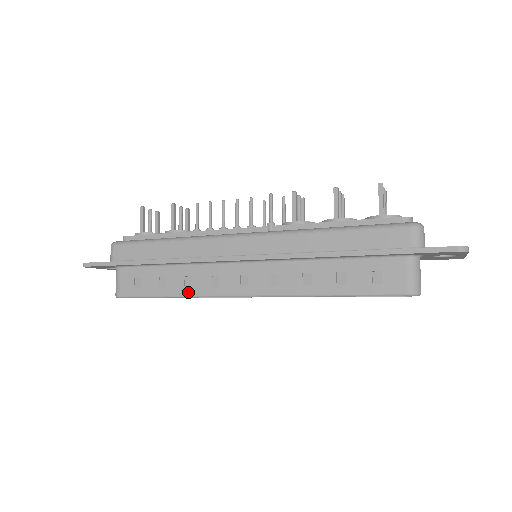
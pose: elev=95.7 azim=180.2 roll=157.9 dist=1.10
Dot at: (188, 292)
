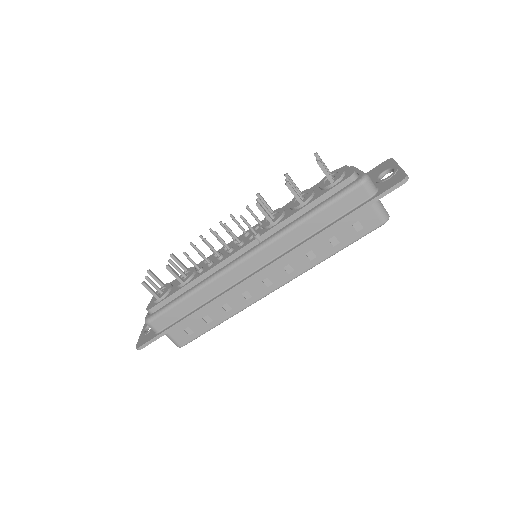
Dot at: (232, 313)
